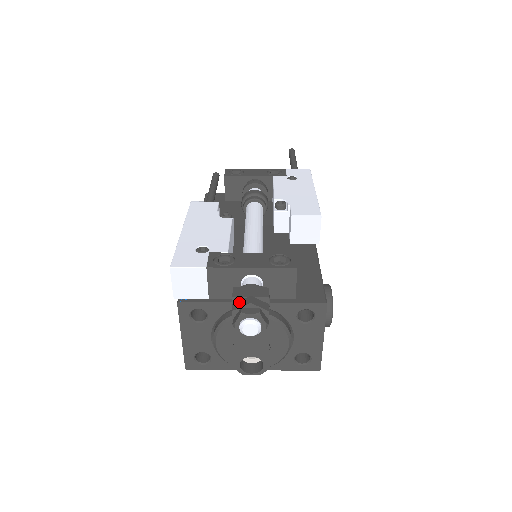
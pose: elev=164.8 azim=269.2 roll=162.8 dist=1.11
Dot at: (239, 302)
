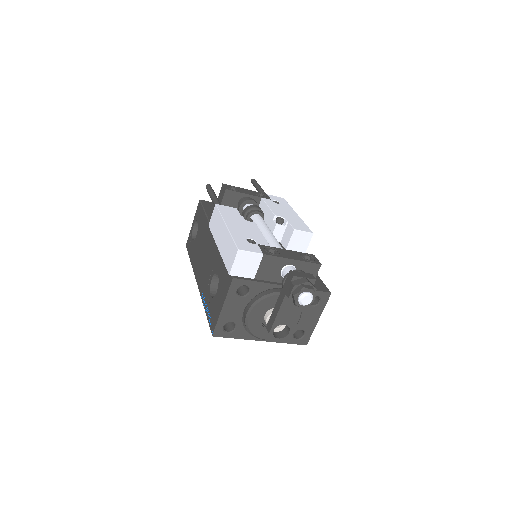
Dot at: (297, 280)
